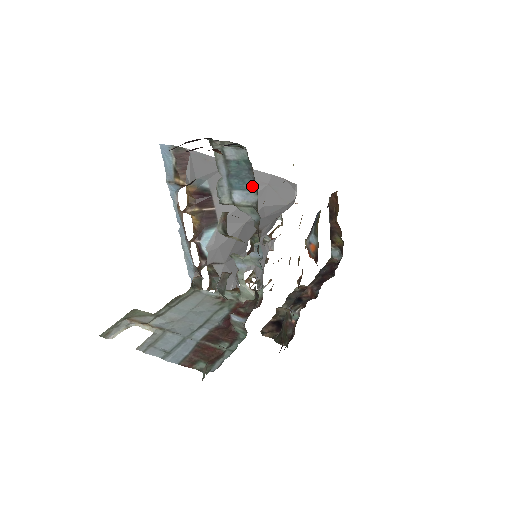
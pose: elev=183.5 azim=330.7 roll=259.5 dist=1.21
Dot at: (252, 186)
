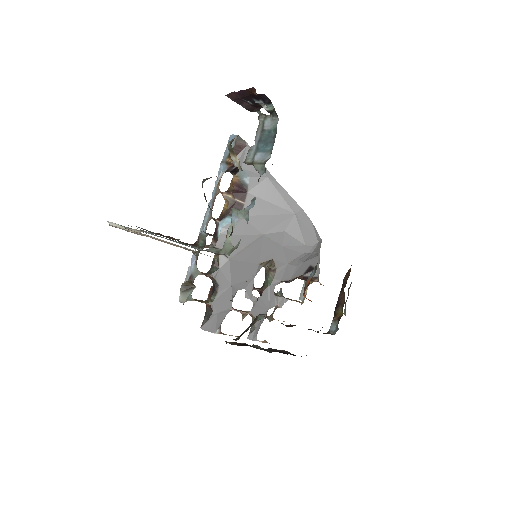
Dot at: (271, 148)
